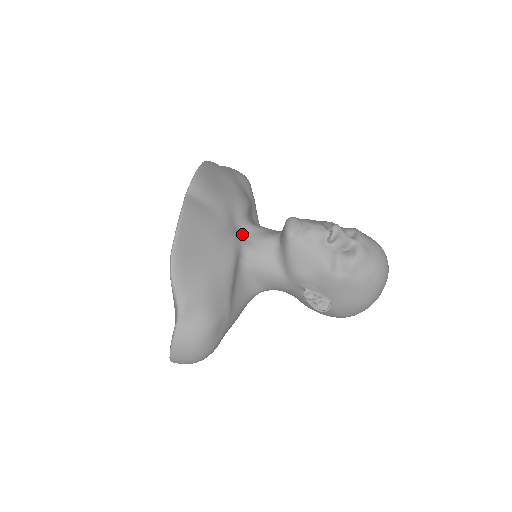
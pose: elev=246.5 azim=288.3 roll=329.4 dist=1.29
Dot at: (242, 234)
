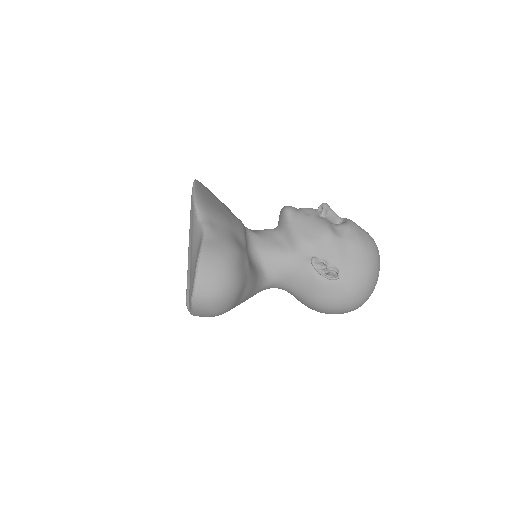
Dot at: occluded
